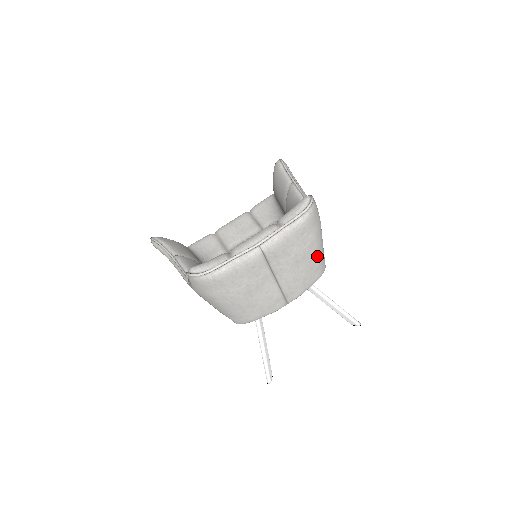
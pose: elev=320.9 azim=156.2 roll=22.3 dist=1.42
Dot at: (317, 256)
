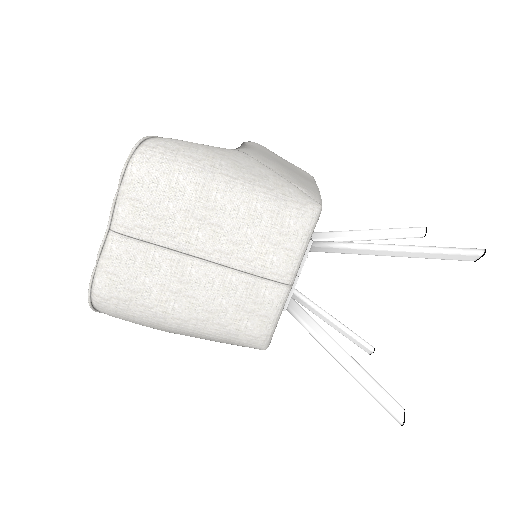
Dot at: (245, 197)
